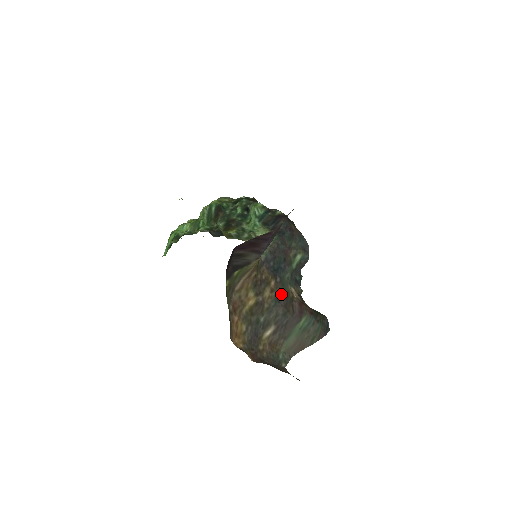
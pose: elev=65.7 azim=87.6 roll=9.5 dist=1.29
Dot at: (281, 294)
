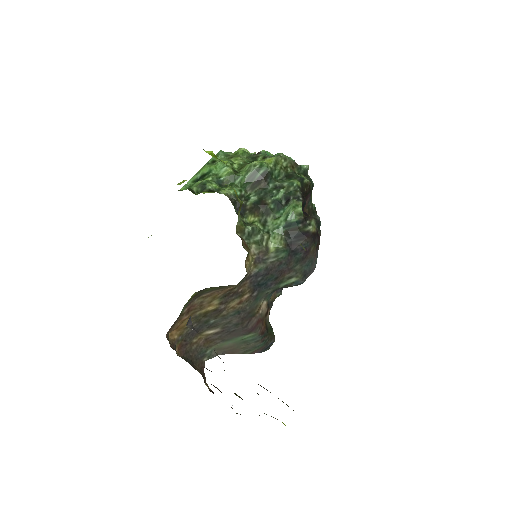
Dot at: (247, 308)
